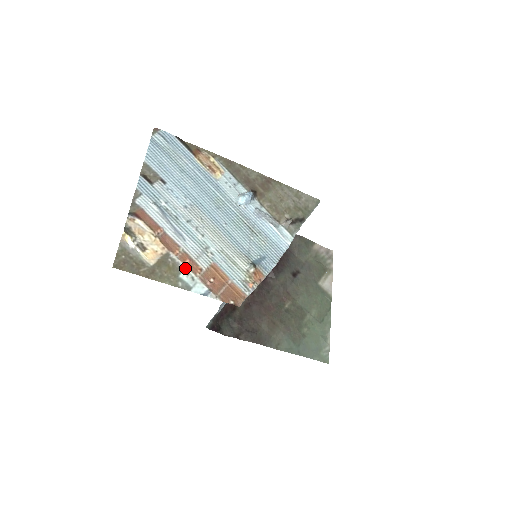
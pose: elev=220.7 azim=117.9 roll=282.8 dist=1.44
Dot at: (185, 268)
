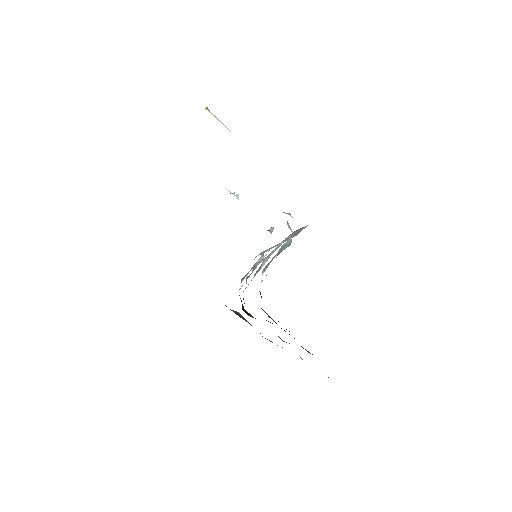
Dot at: occluded
